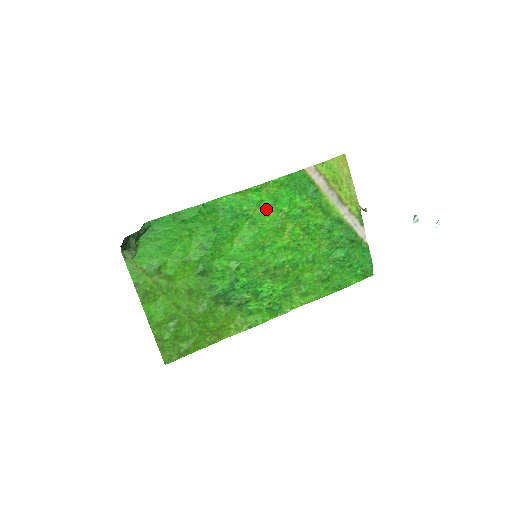
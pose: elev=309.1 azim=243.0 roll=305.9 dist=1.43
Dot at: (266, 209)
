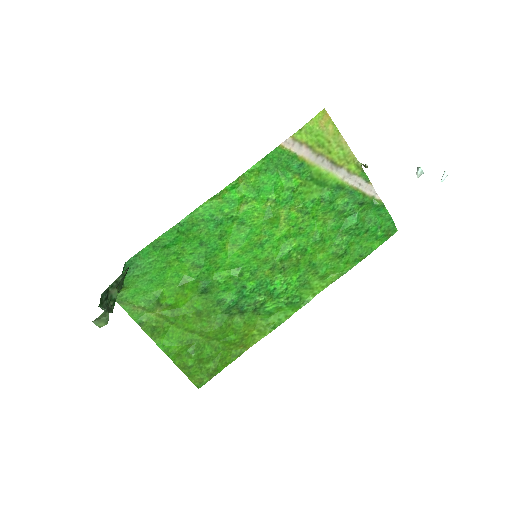
Dot at: (250, 204)
